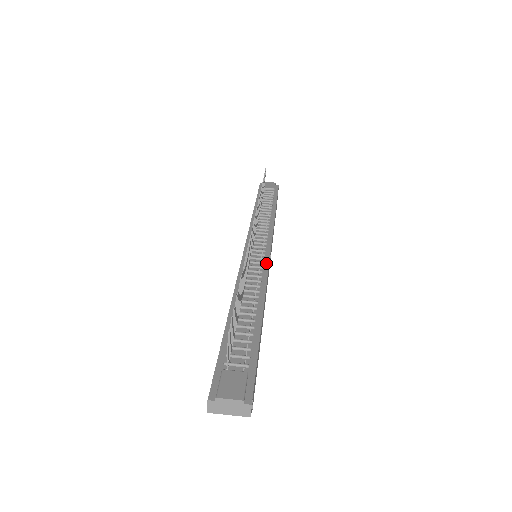
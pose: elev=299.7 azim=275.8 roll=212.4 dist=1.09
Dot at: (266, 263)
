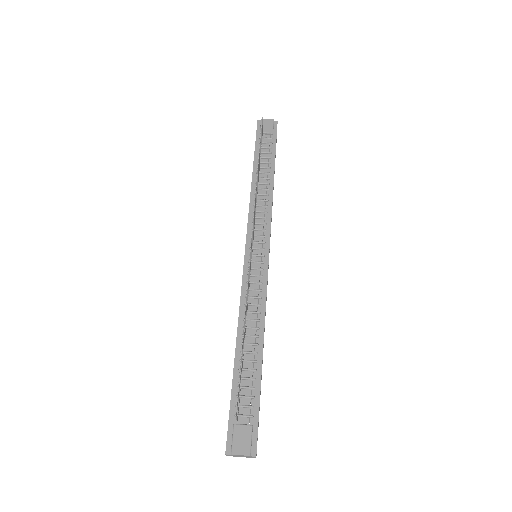
Dot at: (265, 275)
